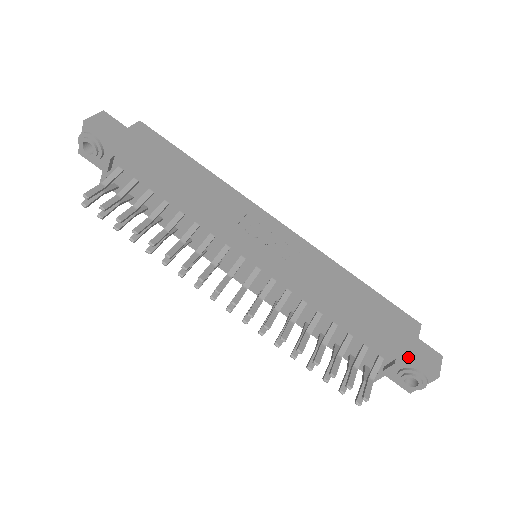
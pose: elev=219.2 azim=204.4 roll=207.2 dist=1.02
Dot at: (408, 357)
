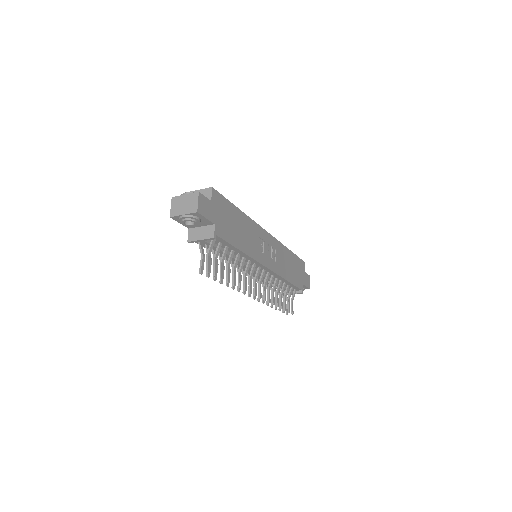
Dot at: (303, 285)
